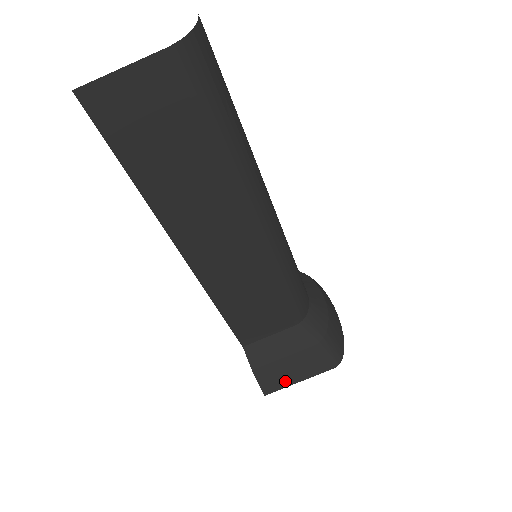
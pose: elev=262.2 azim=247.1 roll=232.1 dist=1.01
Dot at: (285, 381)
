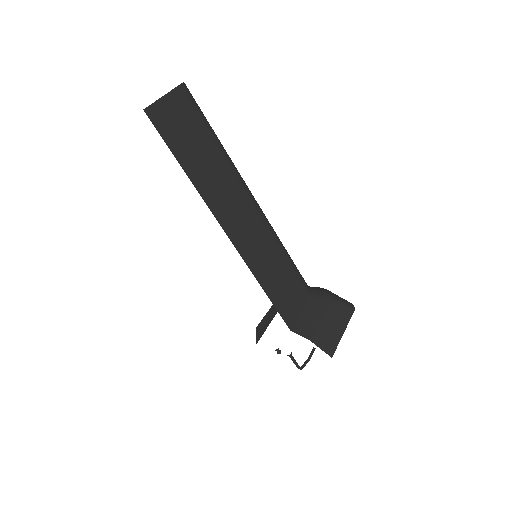
Dot at: (335, 337)
